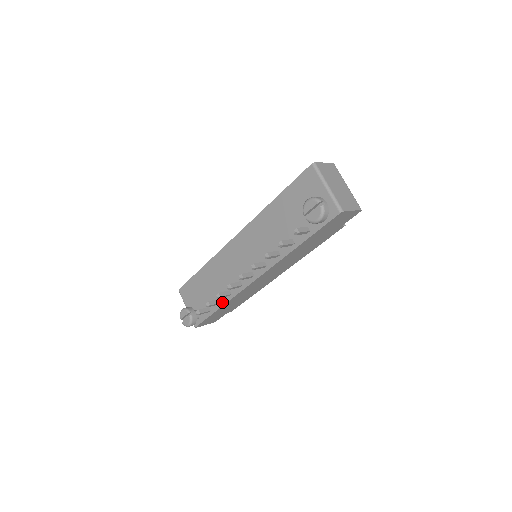
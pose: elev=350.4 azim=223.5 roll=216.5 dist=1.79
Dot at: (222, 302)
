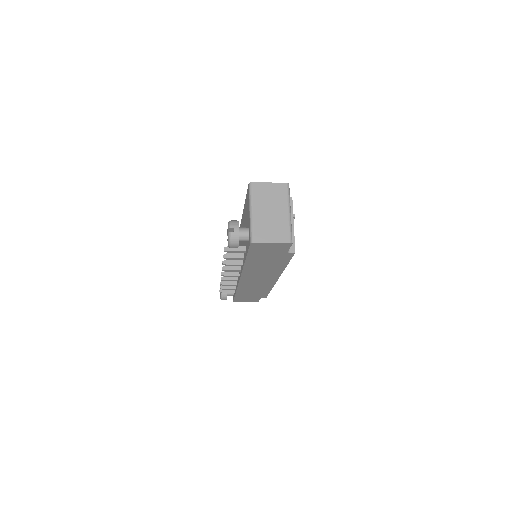
Dot at: occluded
